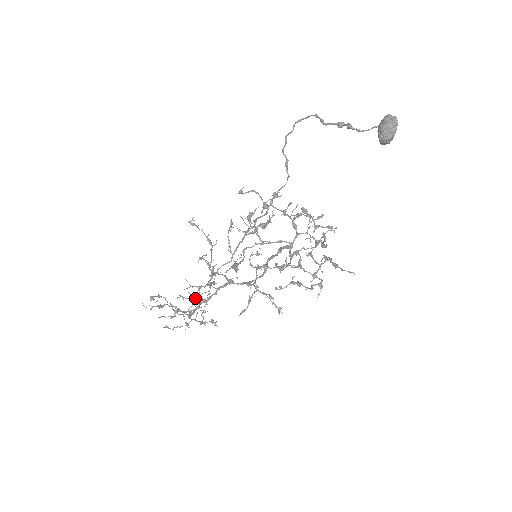
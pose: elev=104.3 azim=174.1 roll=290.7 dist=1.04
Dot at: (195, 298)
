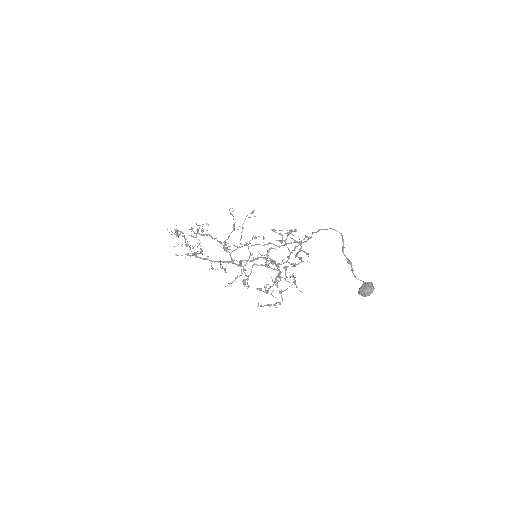
Dot at: (199, 233)
